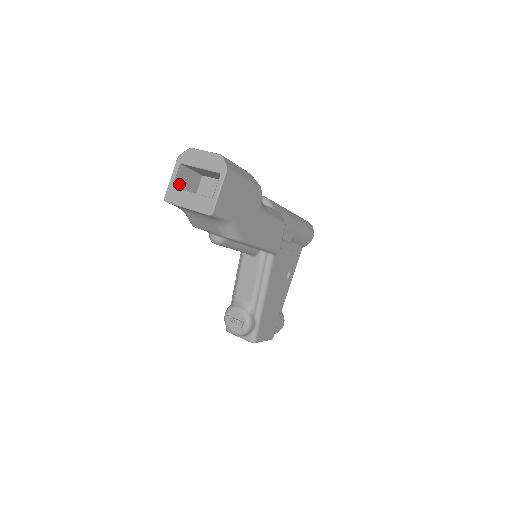
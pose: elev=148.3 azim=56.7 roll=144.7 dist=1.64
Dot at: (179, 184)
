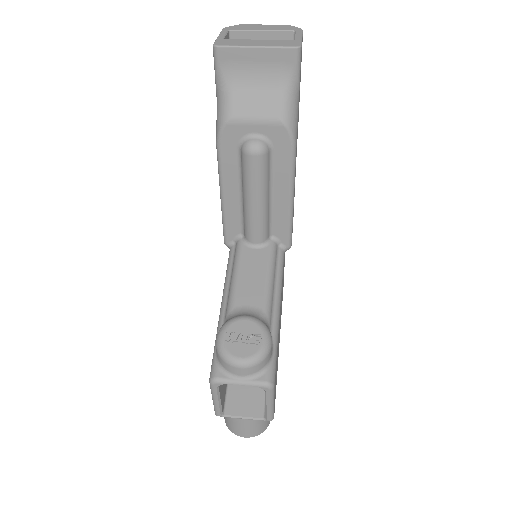
Dot at: occluded
